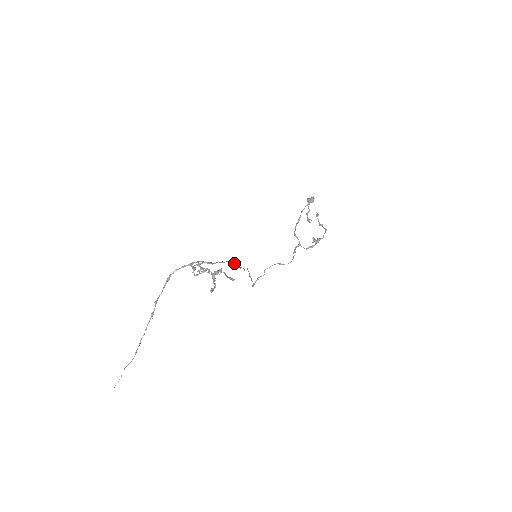
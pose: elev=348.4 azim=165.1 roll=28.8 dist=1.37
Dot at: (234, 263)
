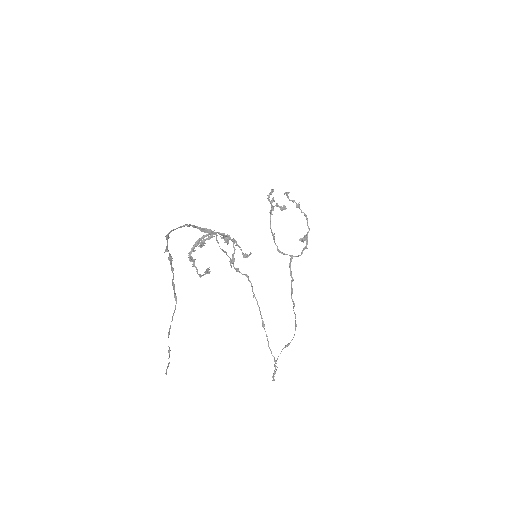
Dot at: (236, 268)
